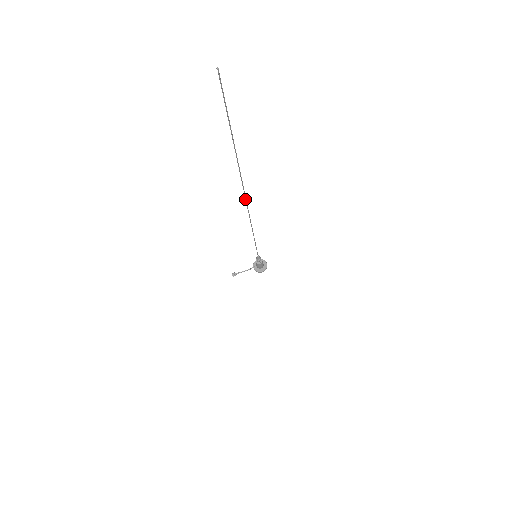
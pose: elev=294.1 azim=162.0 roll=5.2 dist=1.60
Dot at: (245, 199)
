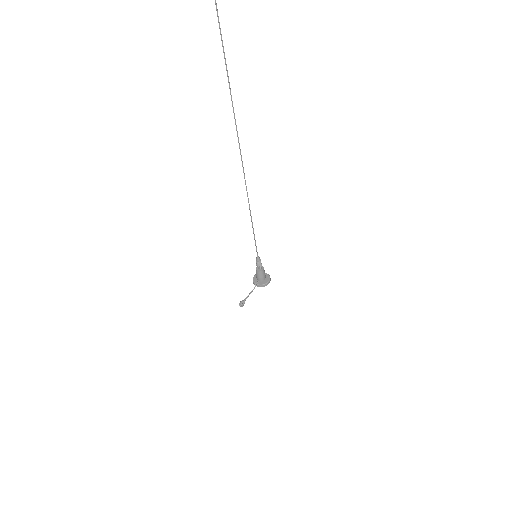
Dot at: occluded
